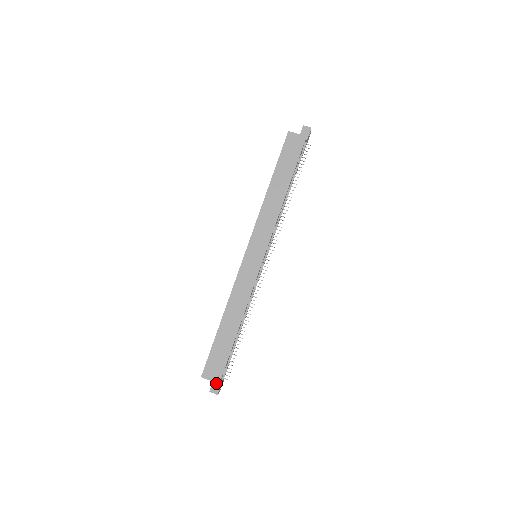
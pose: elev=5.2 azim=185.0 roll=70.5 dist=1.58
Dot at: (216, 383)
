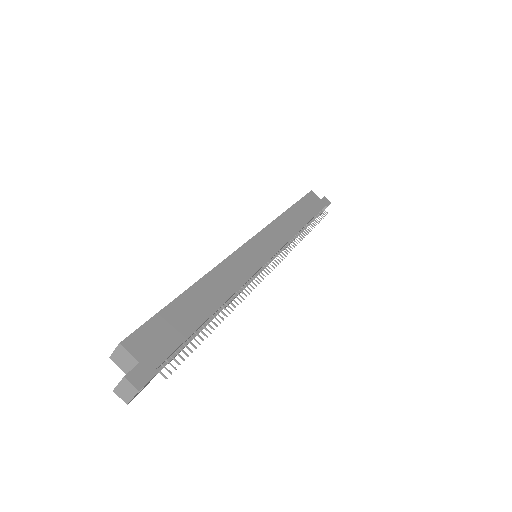
Dot at: (145, 368)
